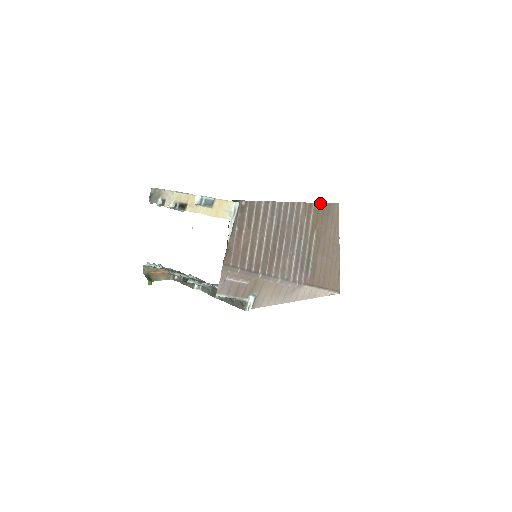
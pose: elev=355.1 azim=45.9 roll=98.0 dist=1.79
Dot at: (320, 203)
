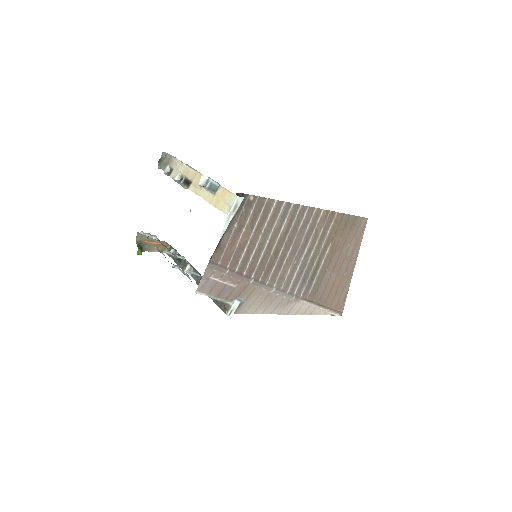
Dot at: (345, 214)
